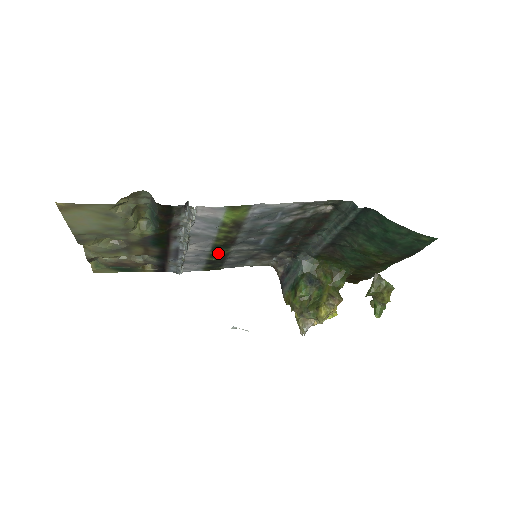
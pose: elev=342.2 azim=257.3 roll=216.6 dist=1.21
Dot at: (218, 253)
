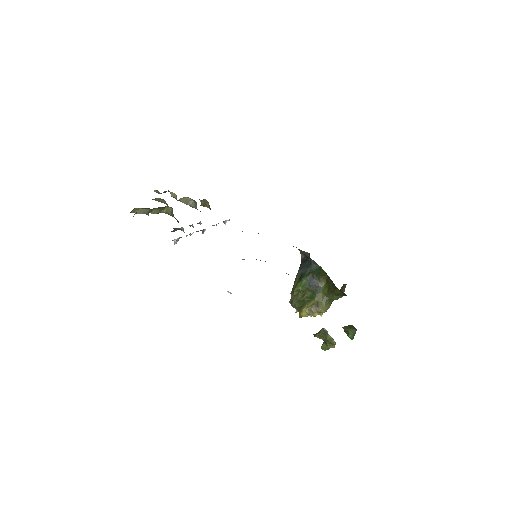
Dot at: occluded
